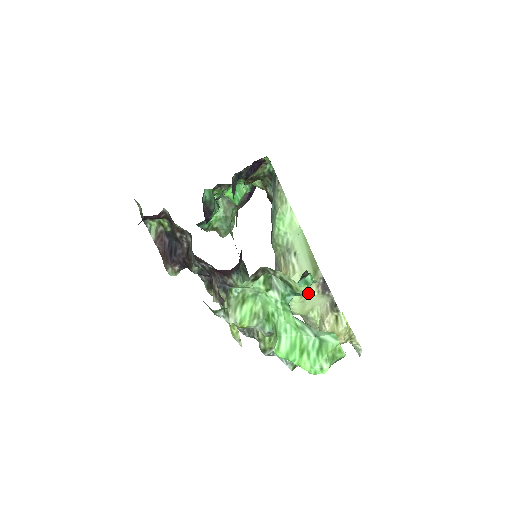
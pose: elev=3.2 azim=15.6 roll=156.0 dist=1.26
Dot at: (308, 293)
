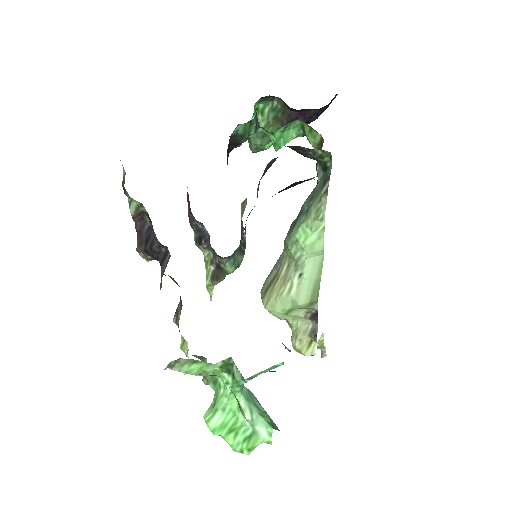
Dot at: (294, 314)
